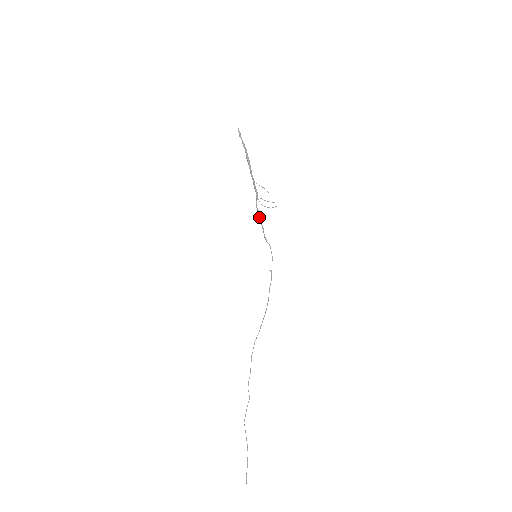
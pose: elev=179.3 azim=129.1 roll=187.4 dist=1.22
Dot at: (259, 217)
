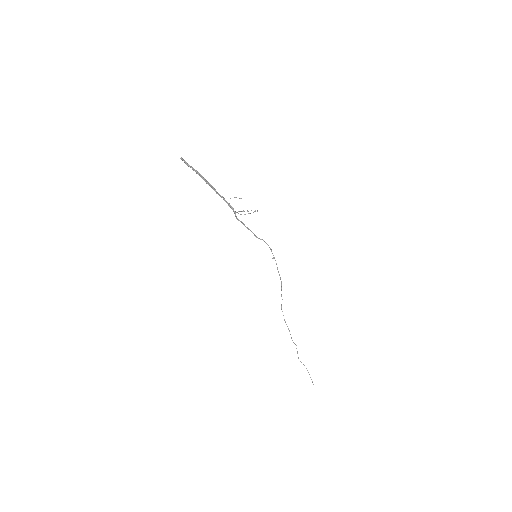
Dot at: occluded
